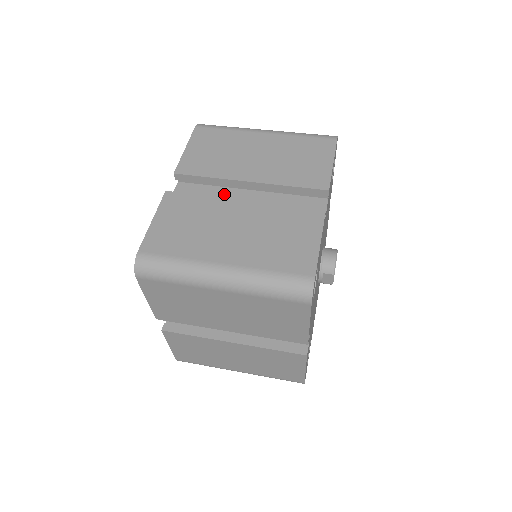
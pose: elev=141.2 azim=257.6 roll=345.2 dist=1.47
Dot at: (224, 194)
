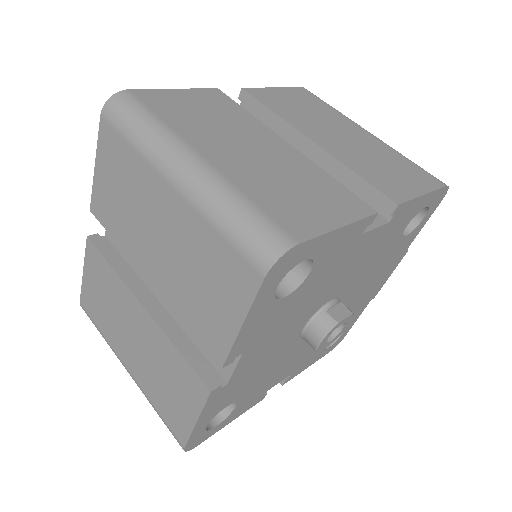
Dot at: occluded
